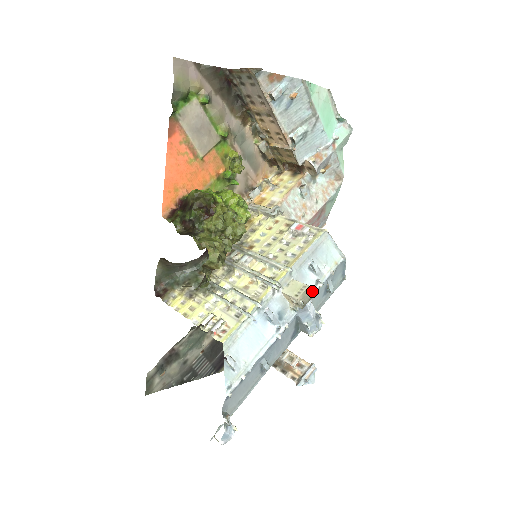
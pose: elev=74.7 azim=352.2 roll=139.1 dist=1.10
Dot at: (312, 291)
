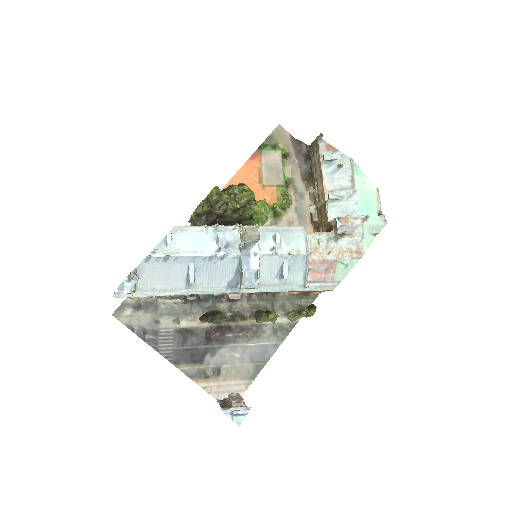
Dot at: (258, 231)
